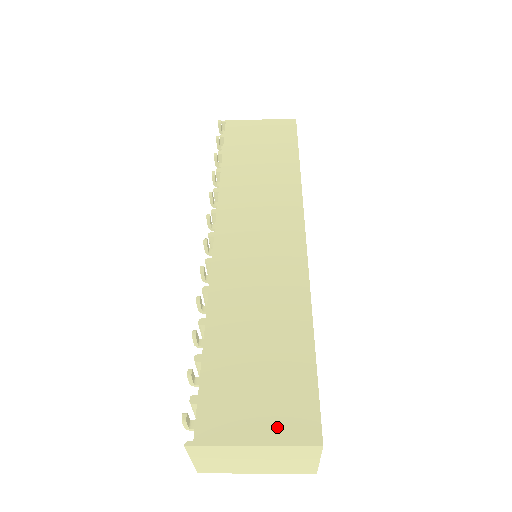
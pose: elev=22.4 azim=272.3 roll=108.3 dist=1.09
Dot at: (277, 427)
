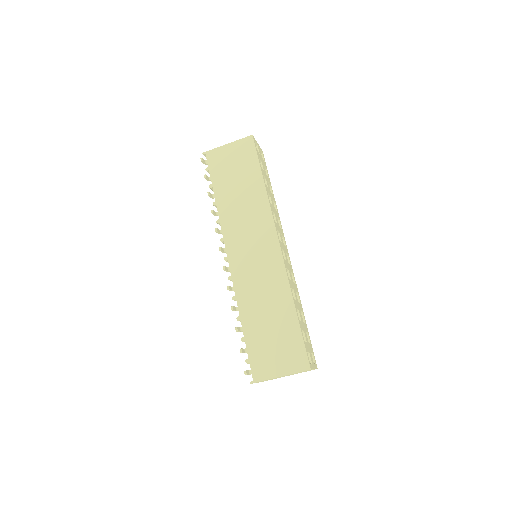
Dot at: (288, 366)
